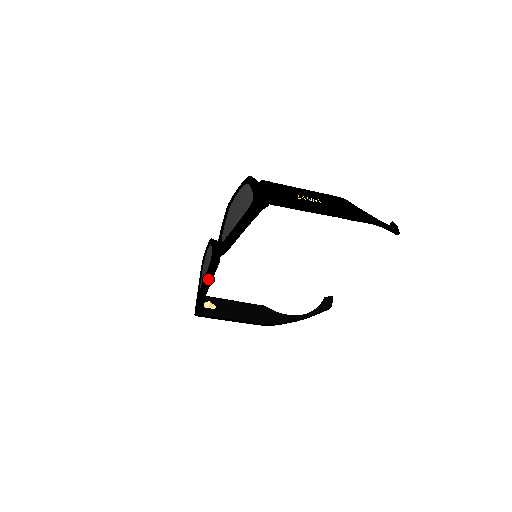
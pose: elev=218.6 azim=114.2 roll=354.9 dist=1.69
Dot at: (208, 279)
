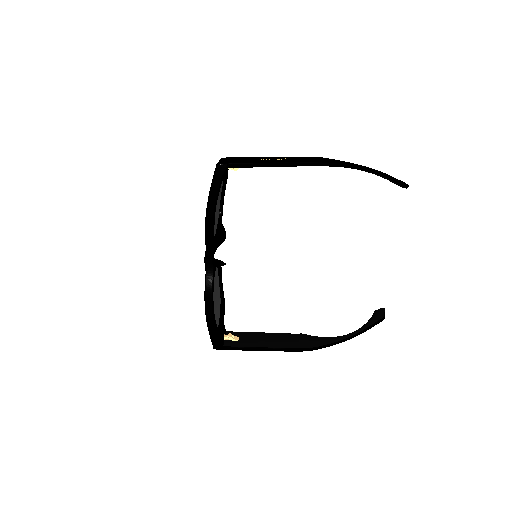
Dot at: (208, 290)
